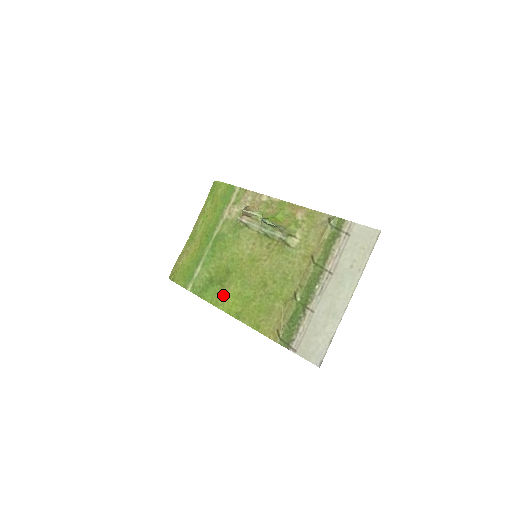
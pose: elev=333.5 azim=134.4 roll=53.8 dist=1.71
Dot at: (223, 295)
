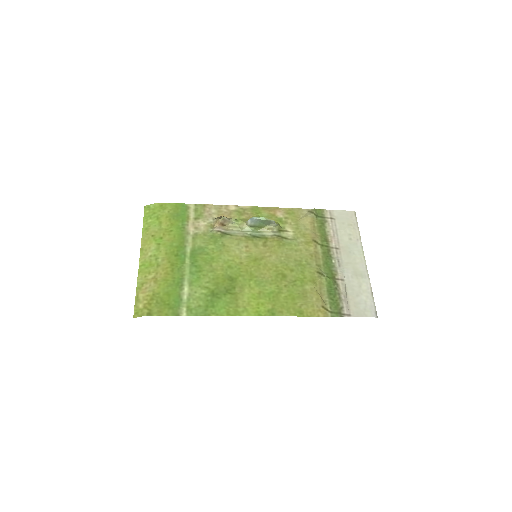
Dot at: (240, 301)
